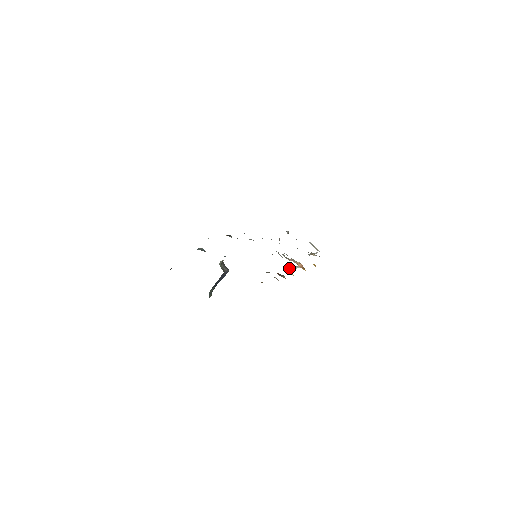
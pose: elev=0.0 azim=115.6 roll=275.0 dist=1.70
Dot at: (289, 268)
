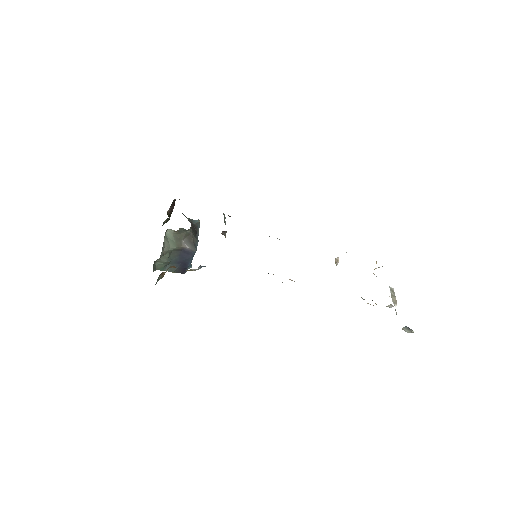
Dot at: (402, 328)
